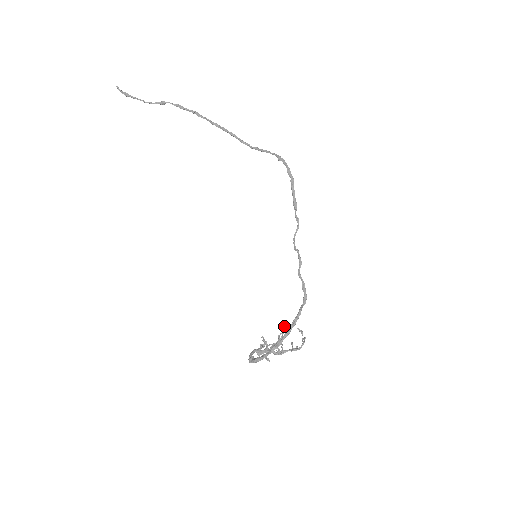
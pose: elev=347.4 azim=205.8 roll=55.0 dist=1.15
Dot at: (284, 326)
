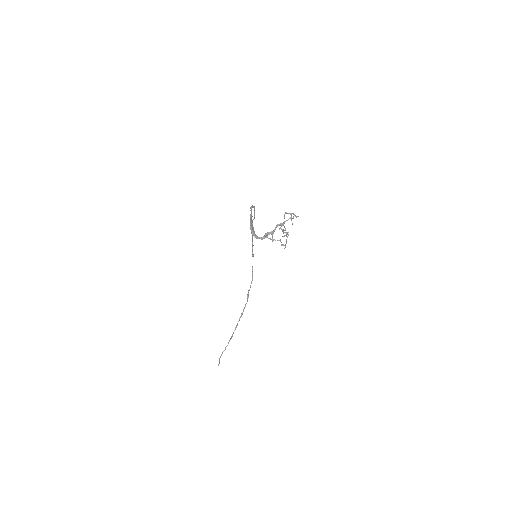
Dot at: (283, 231)
